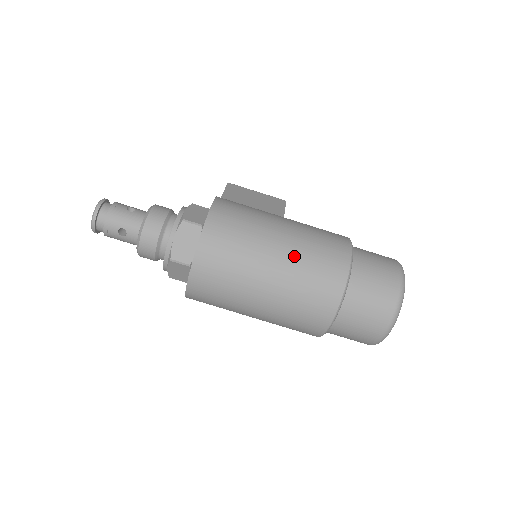
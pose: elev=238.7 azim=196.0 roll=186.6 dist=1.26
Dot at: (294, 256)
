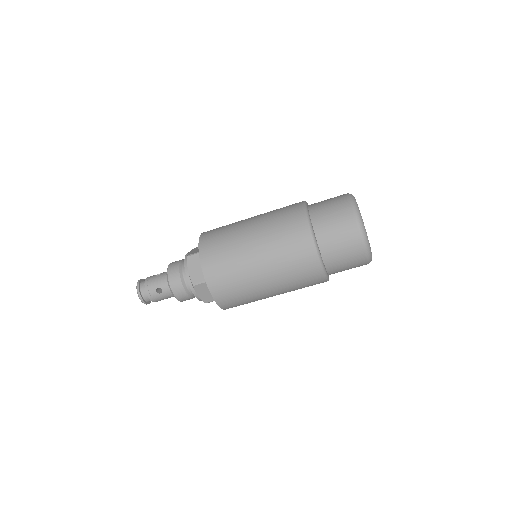
Dot at: (264, 229)
